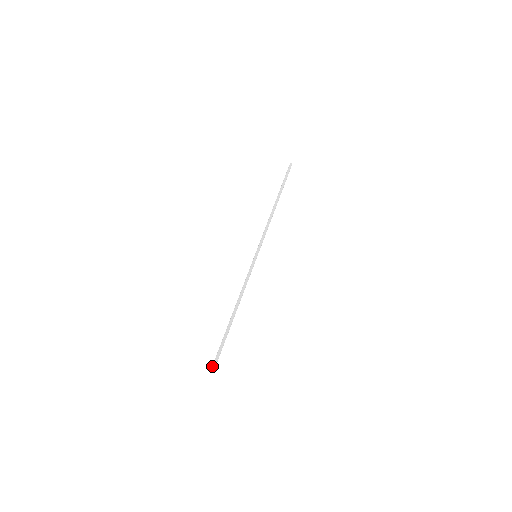
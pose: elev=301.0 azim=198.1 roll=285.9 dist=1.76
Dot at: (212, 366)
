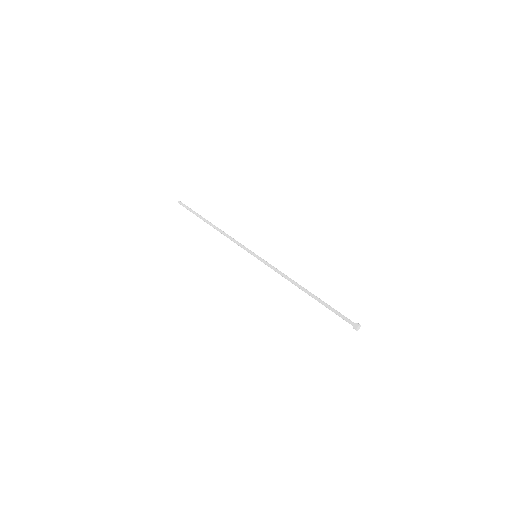
Dot at: (353, 326)
